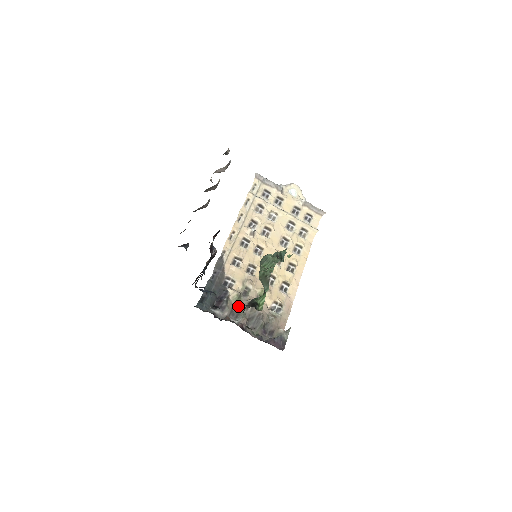
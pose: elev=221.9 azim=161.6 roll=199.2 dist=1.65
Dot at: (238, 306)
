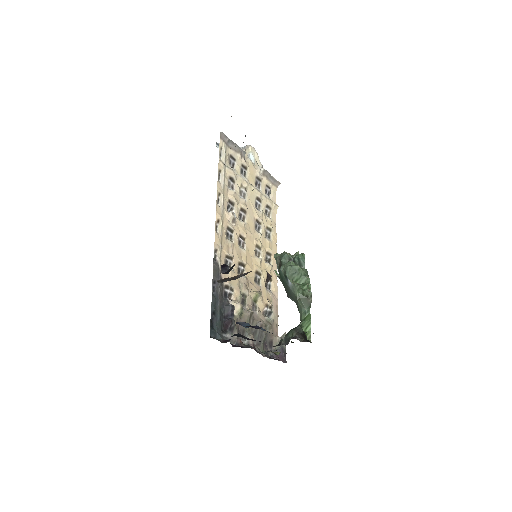
Dot at: (242, 321)
